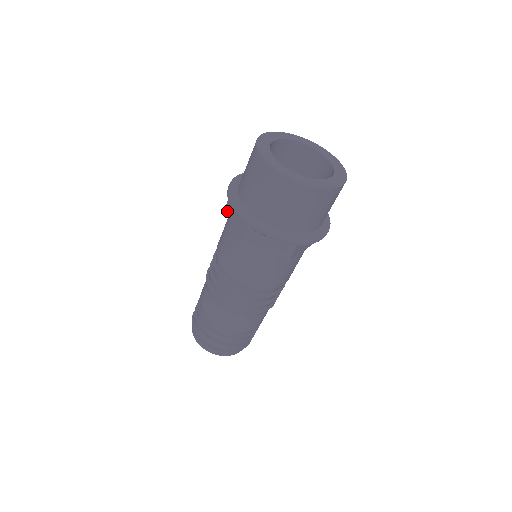
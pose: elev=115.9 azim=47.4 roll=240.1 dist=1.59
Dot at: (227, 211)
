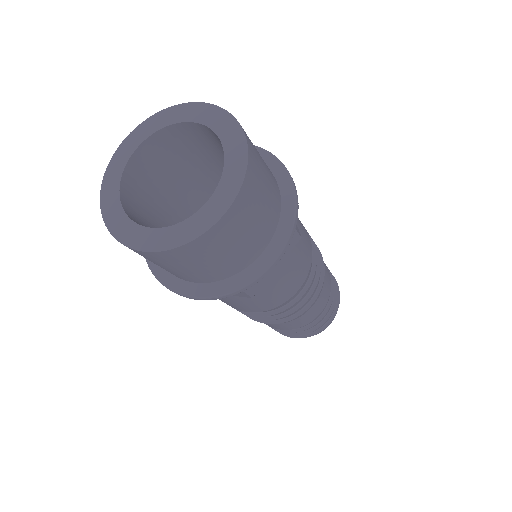
Dot at: occluded
